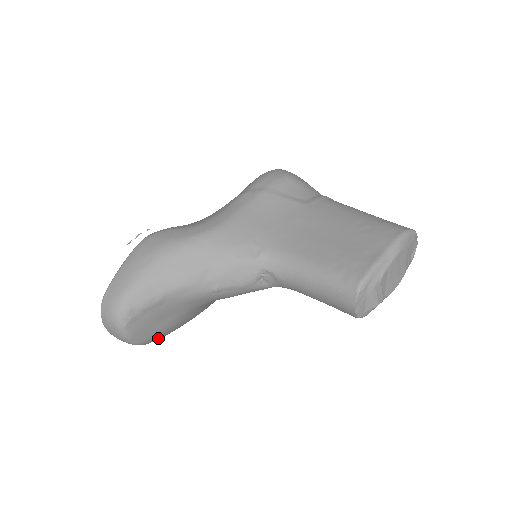
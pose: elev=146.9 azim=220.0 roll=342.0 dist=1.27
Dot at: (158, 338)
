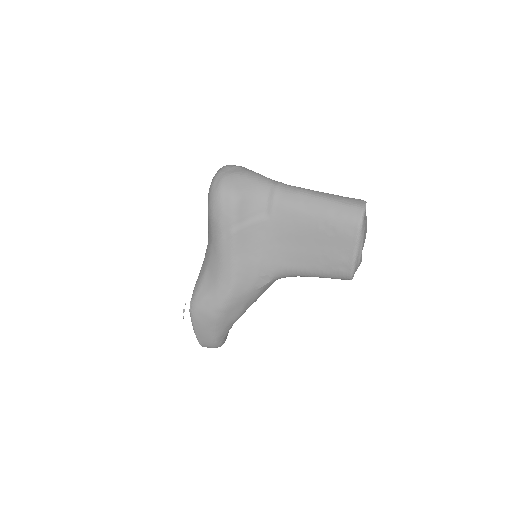
Dot at: occluded
